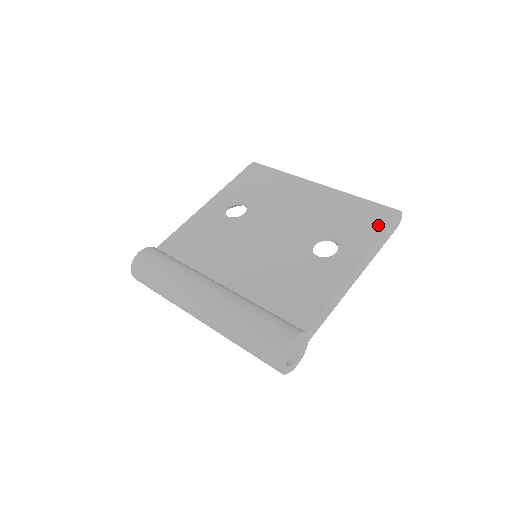
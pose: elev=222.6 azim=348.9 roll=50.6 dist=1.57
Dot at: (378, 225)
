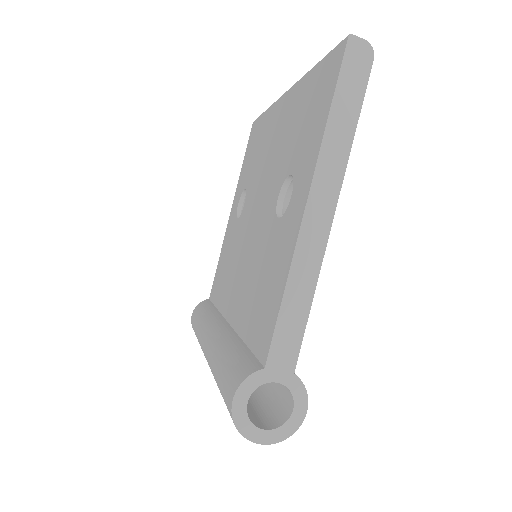
Dot at: (325, 97)
